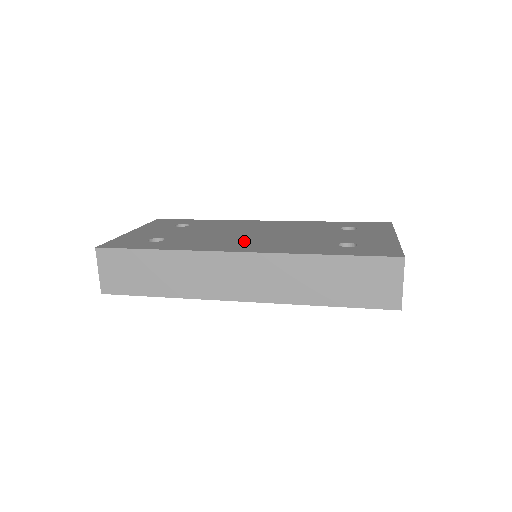
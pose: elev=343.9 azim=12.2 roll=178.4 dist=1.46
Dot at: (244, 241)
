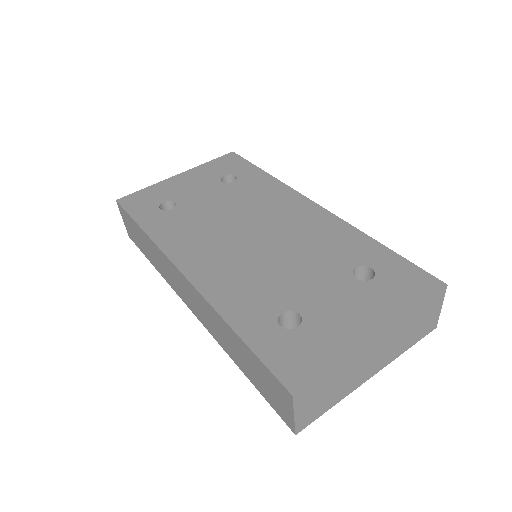
Dot at: (219, 249)
